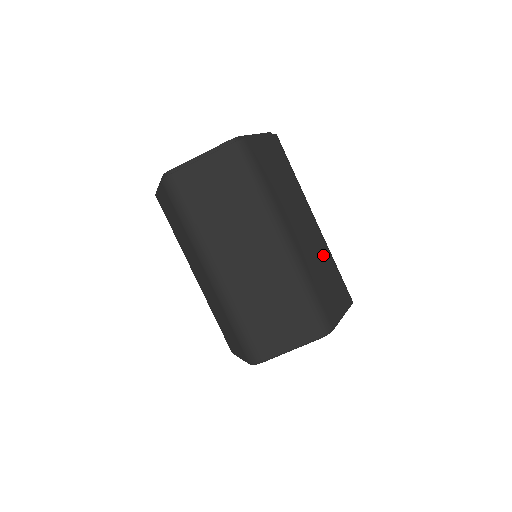
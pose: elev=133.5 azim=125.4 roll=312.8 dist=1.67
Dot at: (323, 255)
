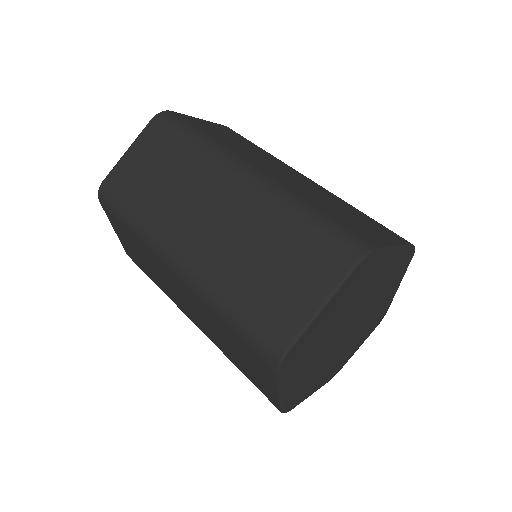
Dot at: (330, 198)
